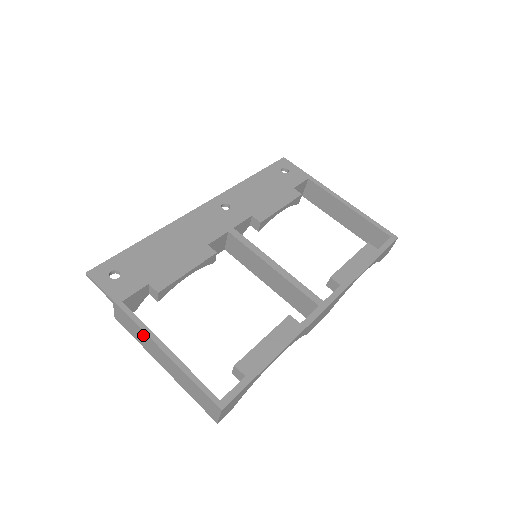
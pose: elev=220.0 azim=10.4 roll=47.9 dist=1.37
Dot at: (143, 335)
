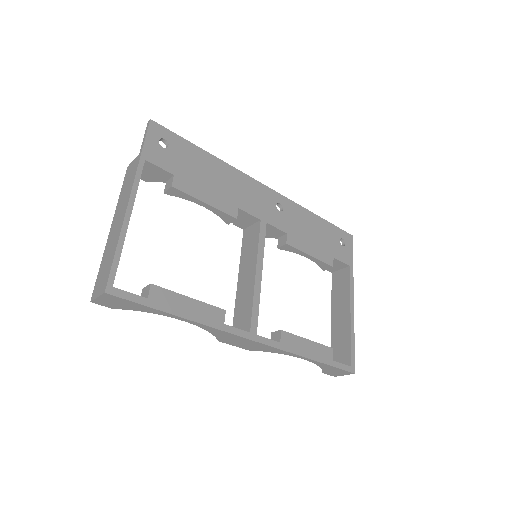
Dot at: (128, 193)
